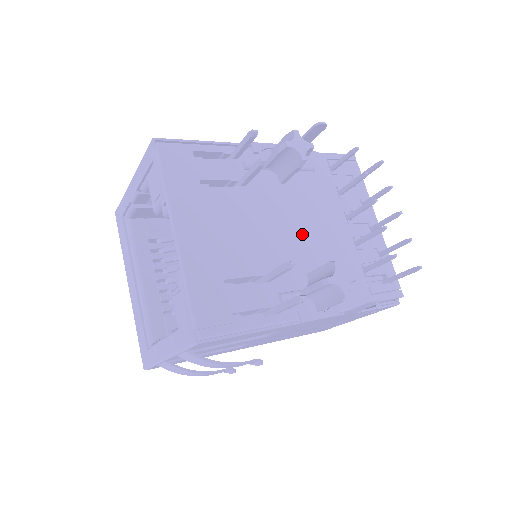
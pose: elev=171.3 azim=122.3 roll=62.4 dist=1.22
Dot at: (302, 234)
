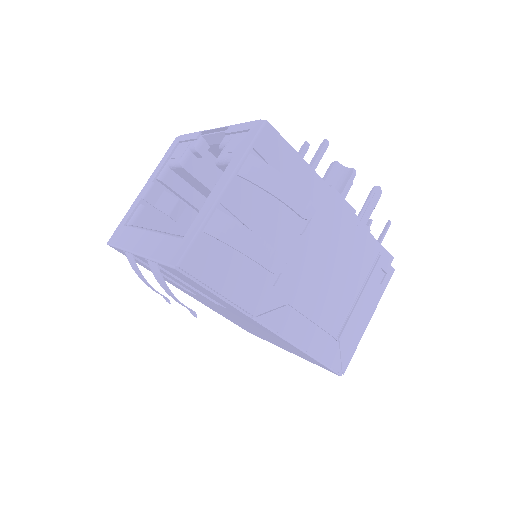
Dot at: occluded
